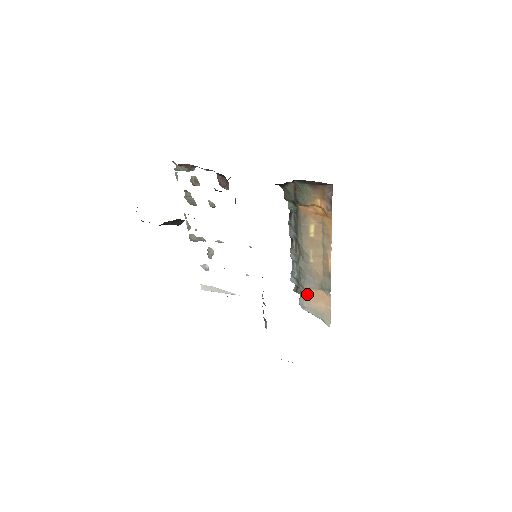
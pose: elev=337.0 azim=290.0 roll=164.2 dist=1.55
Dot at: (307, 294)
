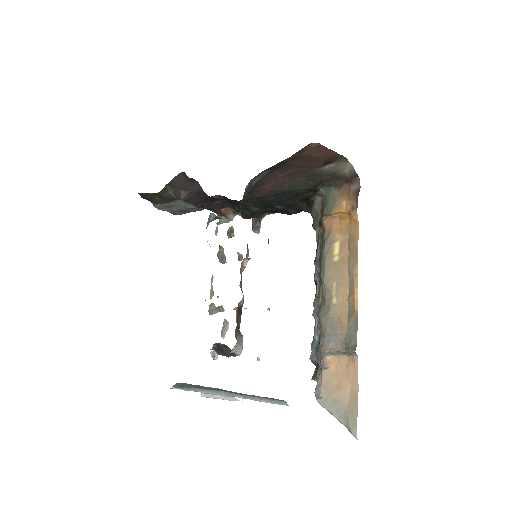
Dot at: (325, 364)
